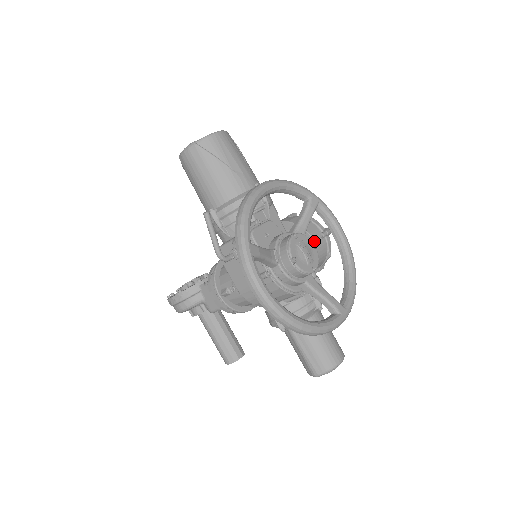
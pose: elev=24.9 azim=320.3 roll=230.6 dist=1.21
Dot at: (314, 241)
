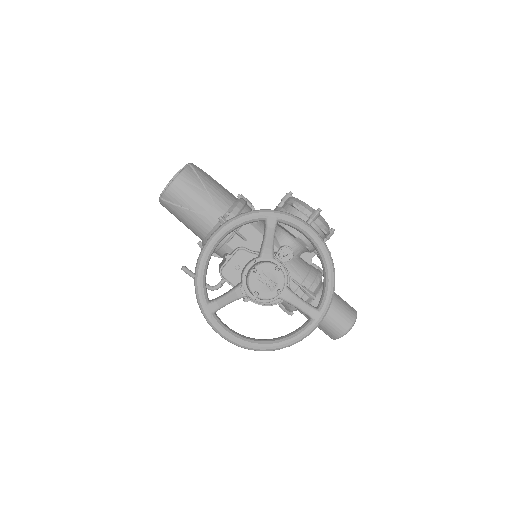
Dot at: (296, 237)
